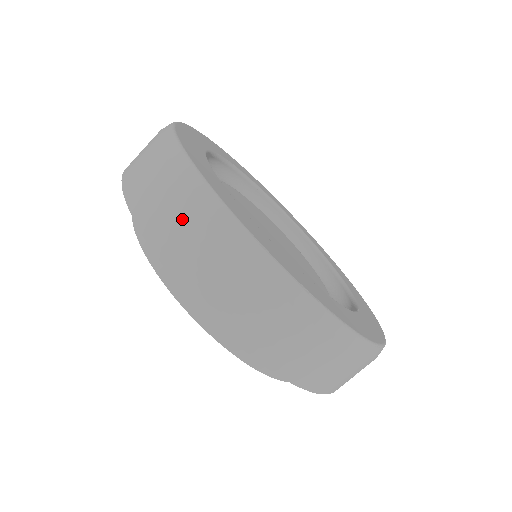
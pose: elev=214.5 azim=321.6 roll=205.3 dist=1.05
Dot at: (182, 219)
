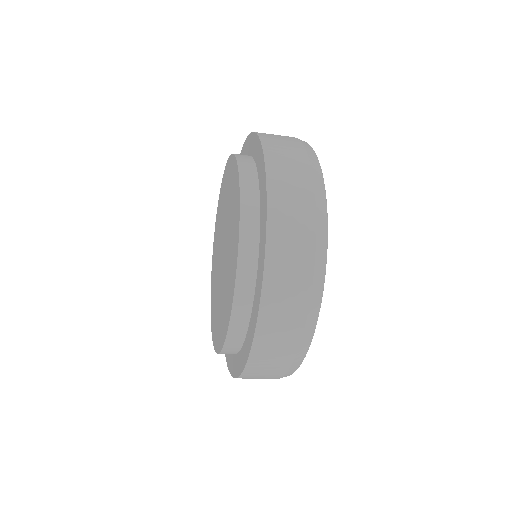
Dot at: (298, 267)
